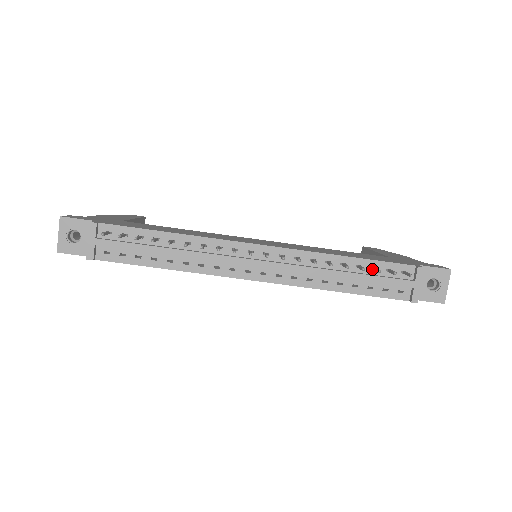
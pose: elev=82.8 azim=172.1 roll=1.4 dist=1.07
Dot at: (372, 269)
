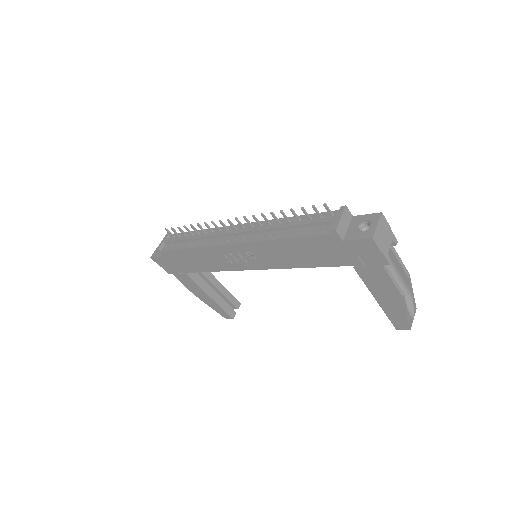
Dot at: (308, 219)
